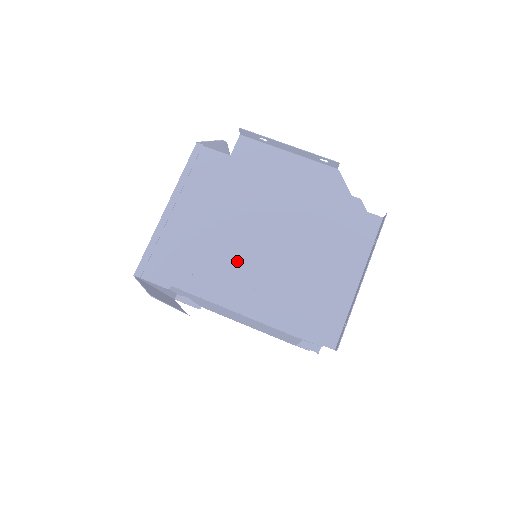
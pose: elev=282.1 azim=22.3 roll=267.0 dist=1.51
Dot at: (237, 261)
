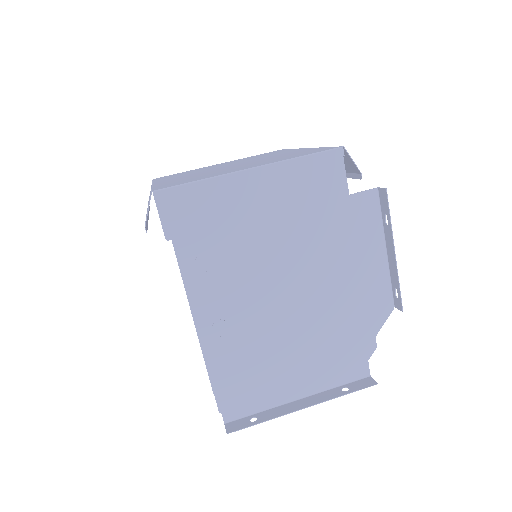
Dot at: (244, 285)
